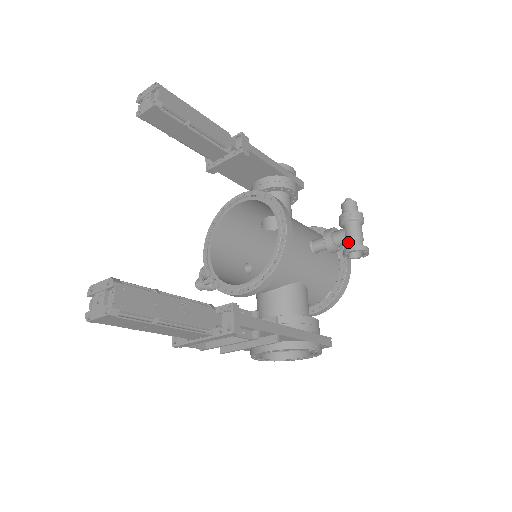
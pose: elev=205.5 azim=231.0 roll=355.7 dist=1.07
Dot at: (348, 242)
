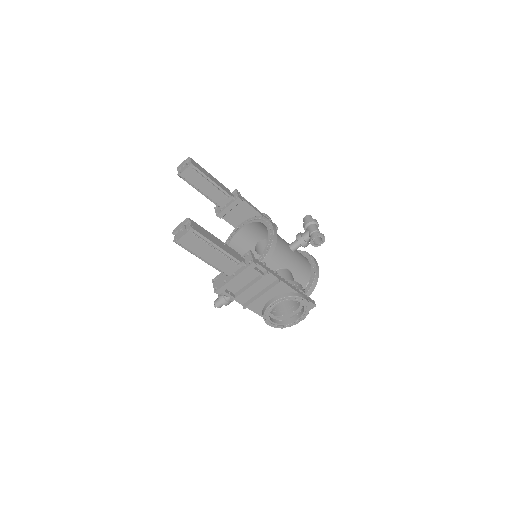
Dot at: (311, 234)
